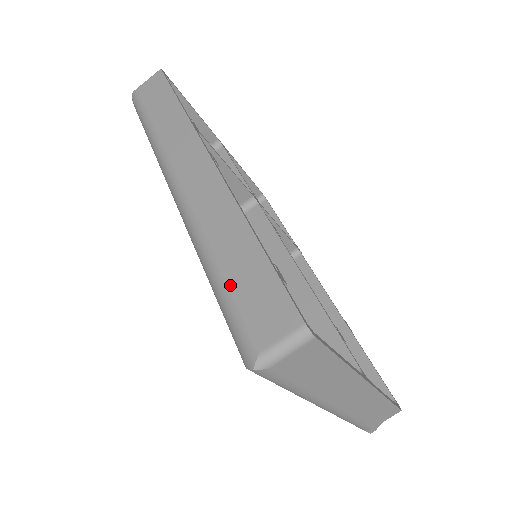
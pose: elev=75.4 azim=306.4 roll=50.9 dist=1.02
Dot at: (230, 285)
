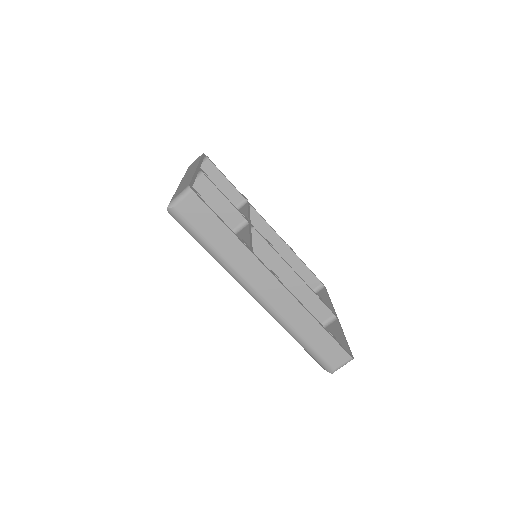
Dot at: (314, 347)
